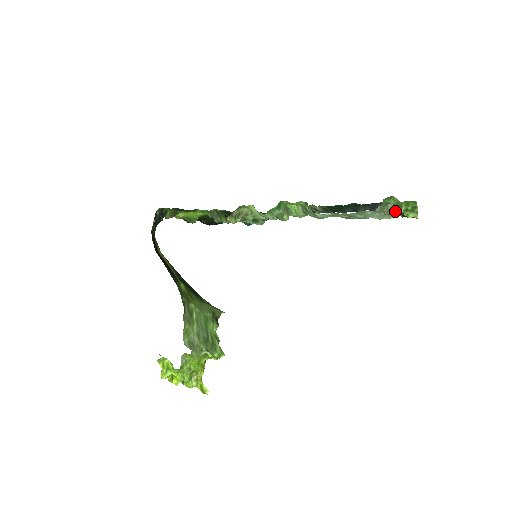
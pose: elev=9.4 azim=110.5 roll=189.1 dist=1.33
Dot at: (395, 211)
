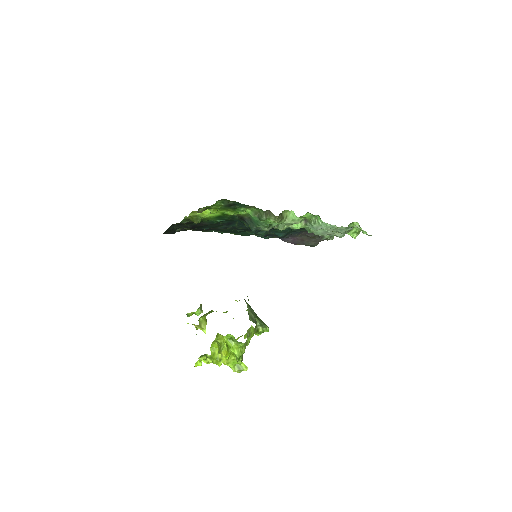
Dot at: occluded
